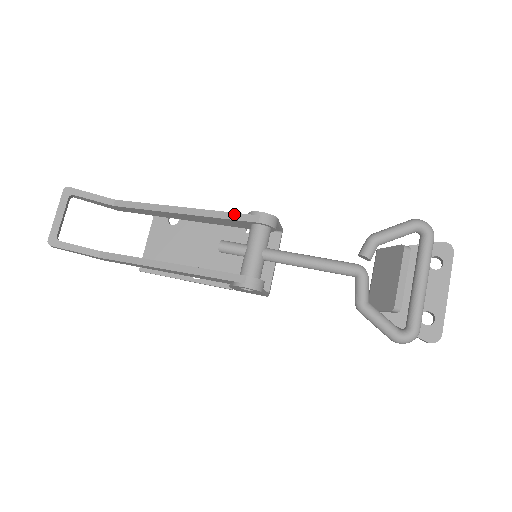
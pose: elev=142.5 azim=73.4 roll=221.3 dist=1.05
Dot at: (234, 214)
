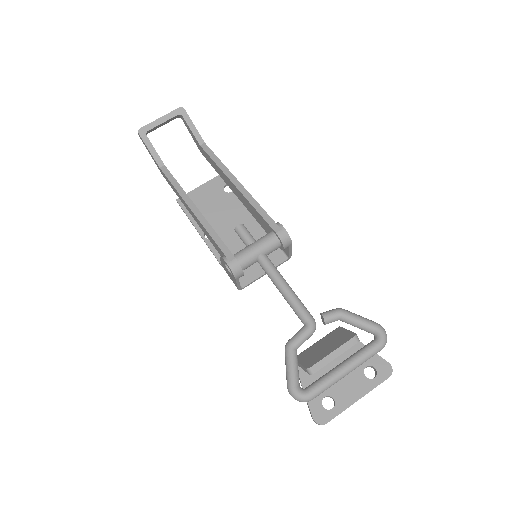
Dot at: (267, 214)
